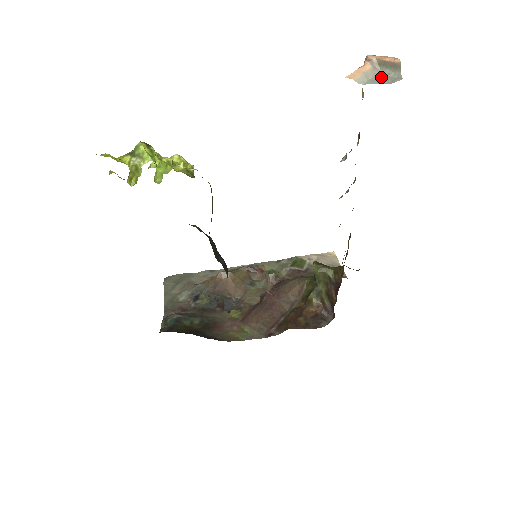
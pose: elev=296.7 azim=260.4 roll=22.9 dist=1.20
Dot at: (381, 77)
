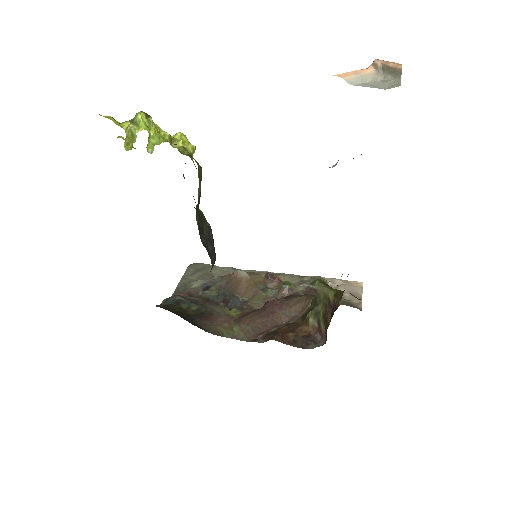
Dot at: (380, 82)
